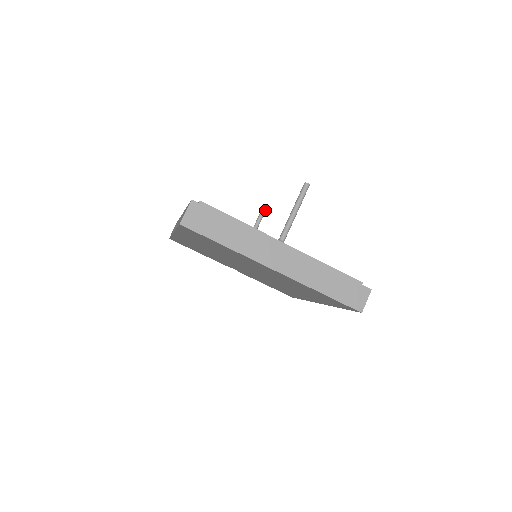
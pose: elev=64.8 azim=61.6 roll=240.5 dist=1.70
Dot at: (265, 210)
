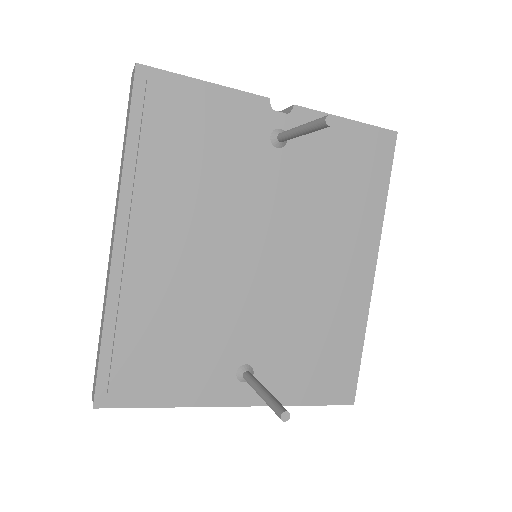
Dot at: (325, 127)
